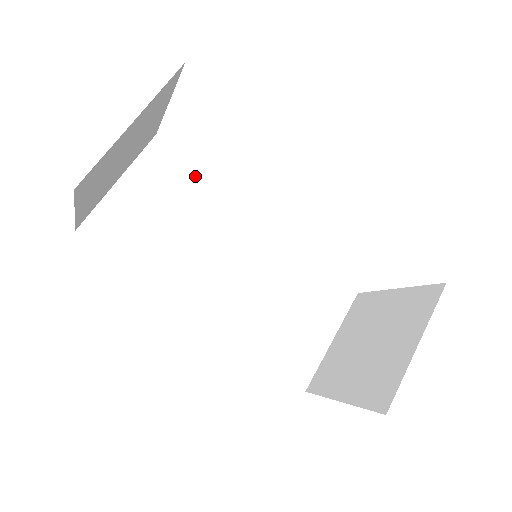
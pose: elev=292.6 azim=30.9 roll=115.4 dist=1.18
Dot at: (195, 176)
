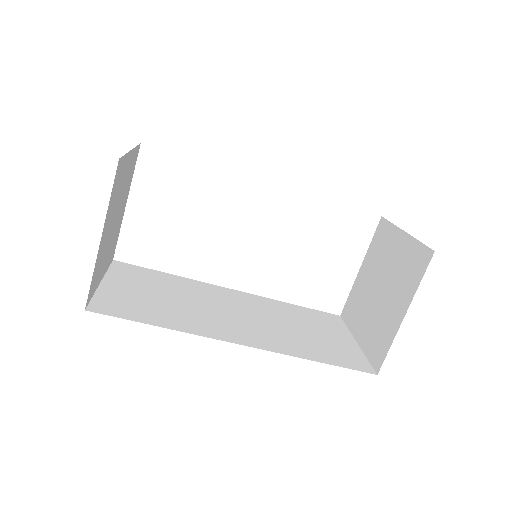
Dot at: (161, 275)
